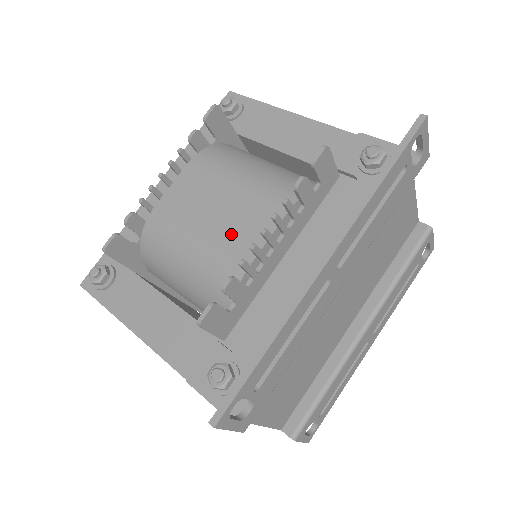
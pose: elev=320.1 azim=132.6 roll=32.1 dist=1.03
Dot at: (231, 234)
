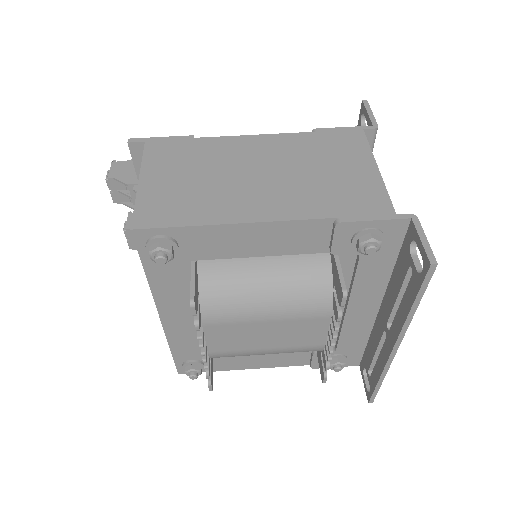
Dot at: (295, 340)
